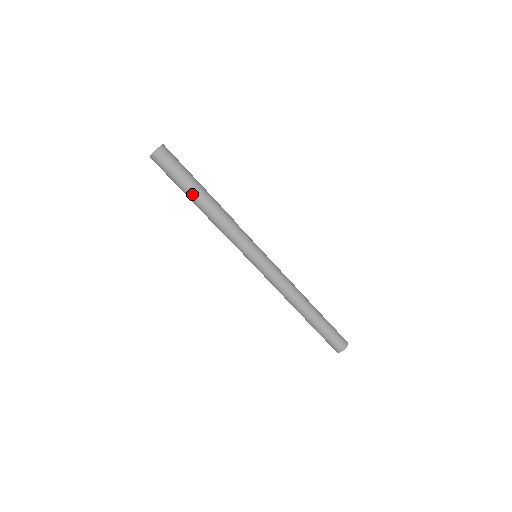
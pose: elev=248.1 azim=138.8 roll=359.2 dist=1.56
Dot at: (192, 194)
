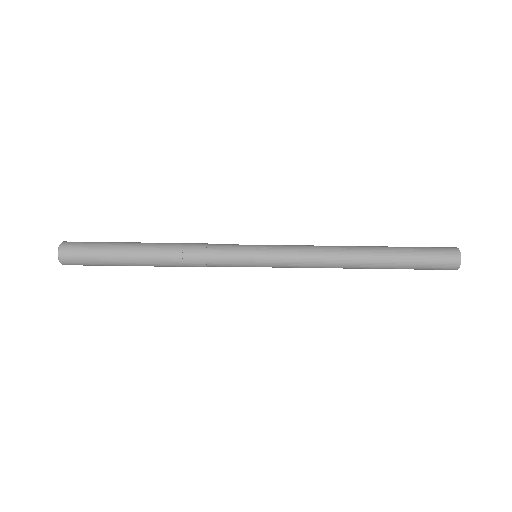
Dot at: (129, 257)
